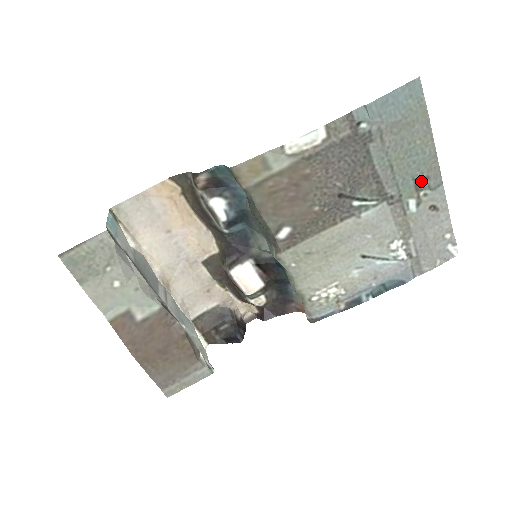
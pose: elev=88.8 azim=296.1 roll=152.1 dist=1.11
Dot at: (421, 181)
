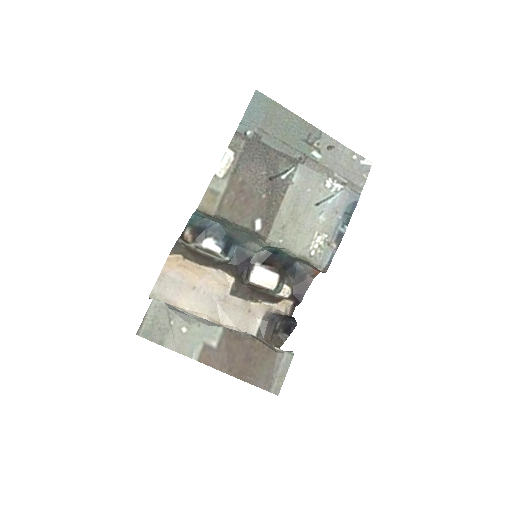
Dot at: (308, 139)
